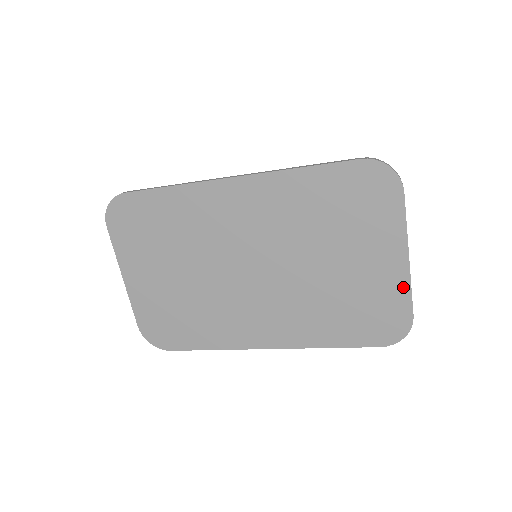
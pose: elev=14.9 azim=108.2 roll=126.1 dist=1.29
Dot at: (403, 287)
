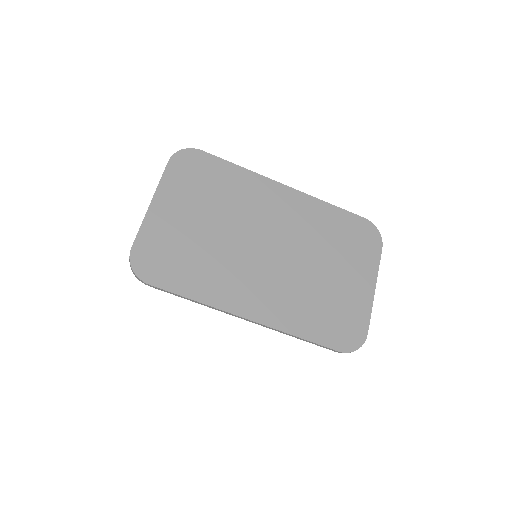
Dot at: (367, 308)
